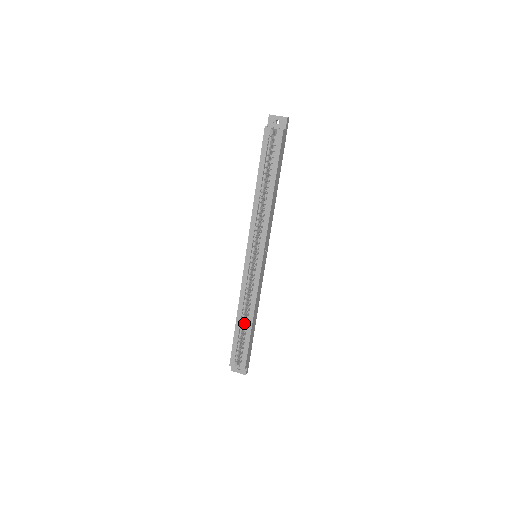
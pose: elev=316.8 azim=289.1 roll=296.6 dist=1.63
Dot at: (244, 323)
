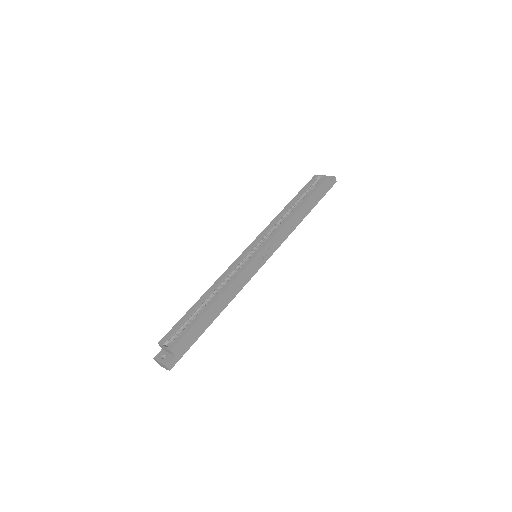
Dot at: occluded
